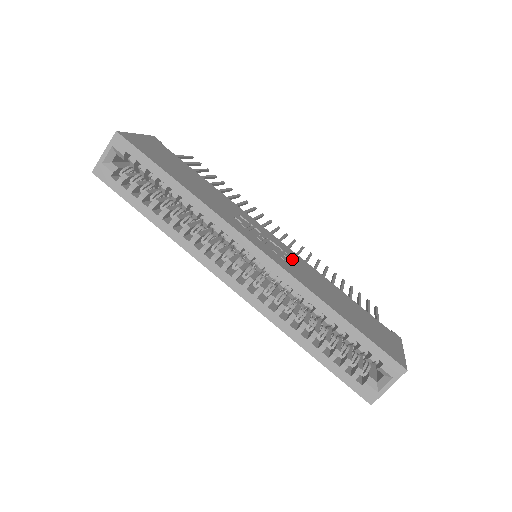
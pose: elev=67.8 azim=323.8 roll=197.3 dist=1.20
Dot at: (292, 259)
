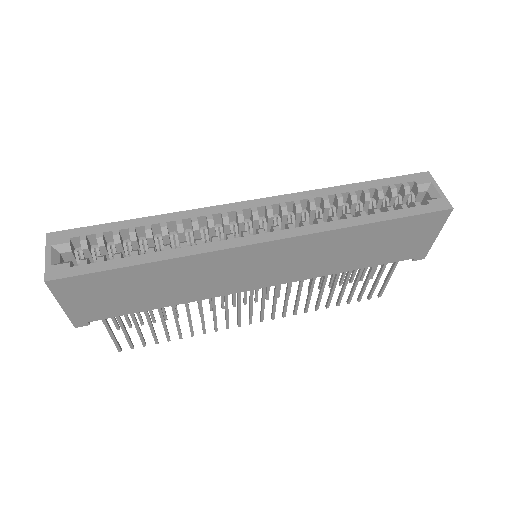
Dot at: occluded
